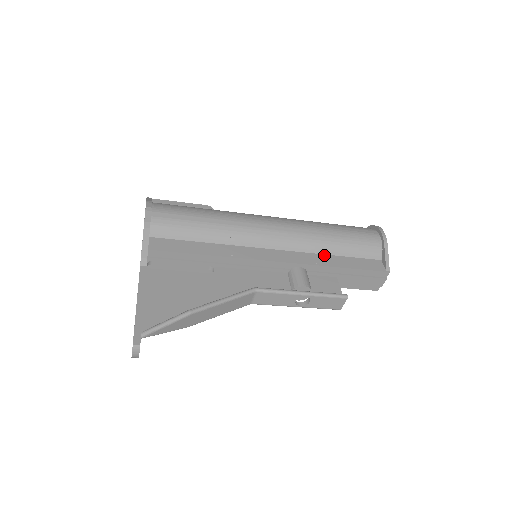
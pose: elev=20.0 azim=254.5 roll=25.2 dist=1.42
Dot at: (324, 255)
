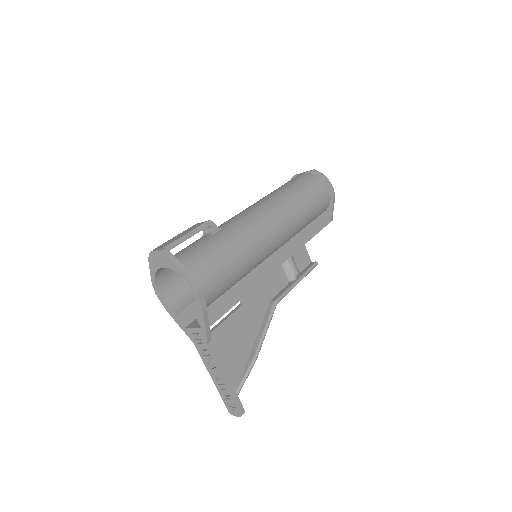
Dot at: (301, 232)
